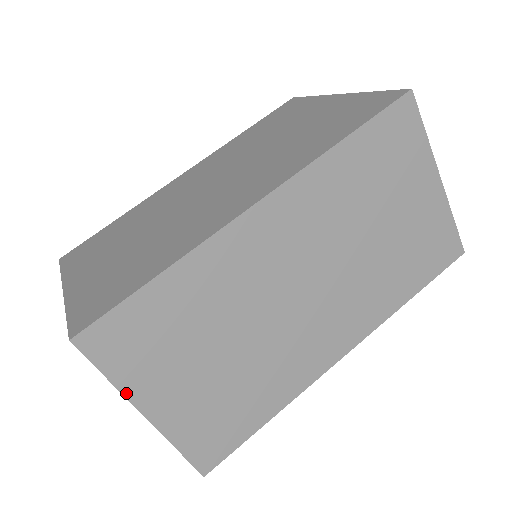
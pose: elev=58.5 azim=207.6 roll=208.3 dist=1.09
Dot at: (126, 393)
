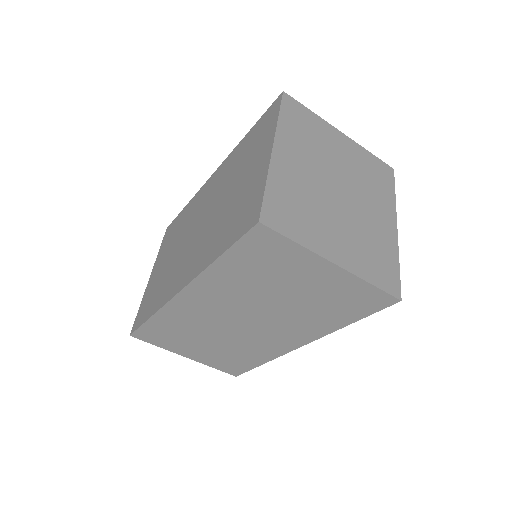
Dot at: (170, 350)
